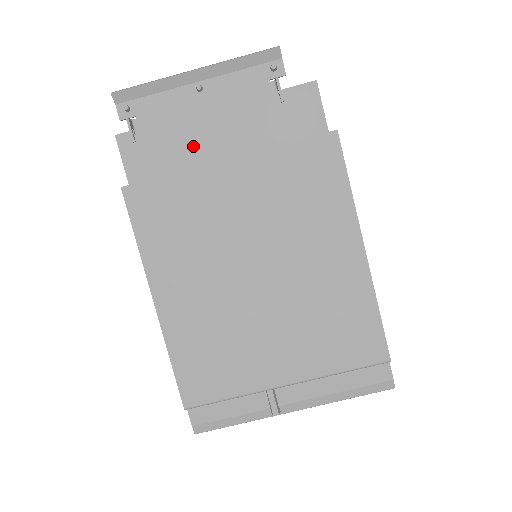
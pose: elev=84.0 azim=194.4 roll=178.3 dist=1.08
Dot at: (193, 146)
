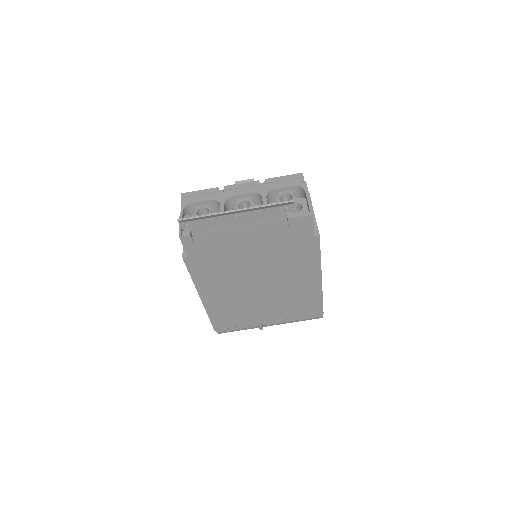
Dot at: (230, 242)
